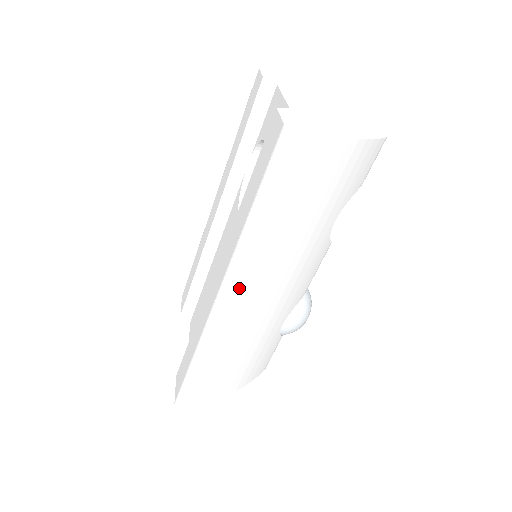
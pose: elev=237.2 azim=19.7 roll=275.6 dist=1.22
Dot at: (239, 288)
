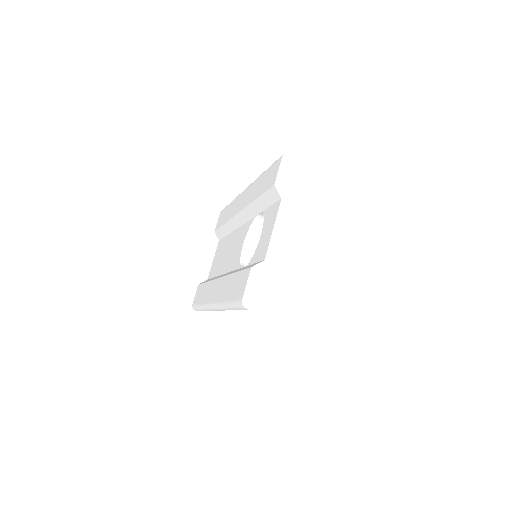
Dot at: occluded
